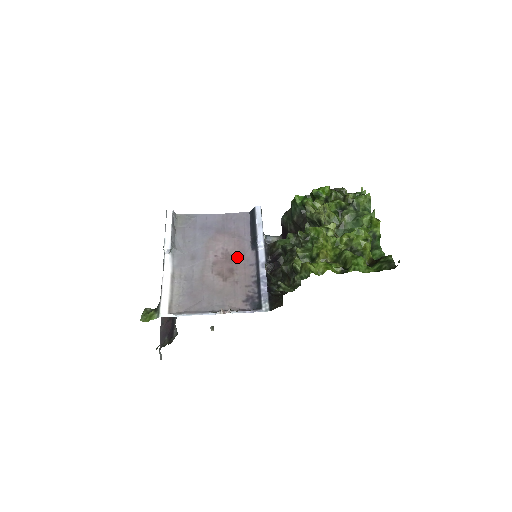
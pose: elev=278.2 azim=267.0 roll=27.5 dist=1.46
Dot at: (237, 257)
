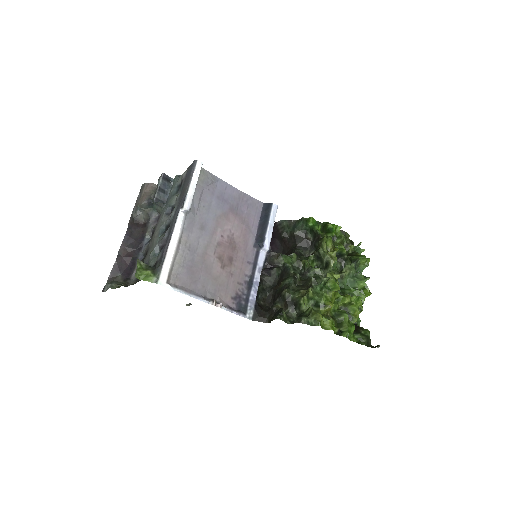
Dot at: (240, 247)
